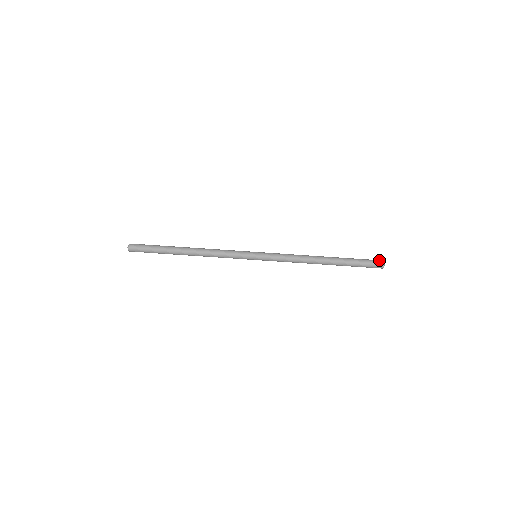
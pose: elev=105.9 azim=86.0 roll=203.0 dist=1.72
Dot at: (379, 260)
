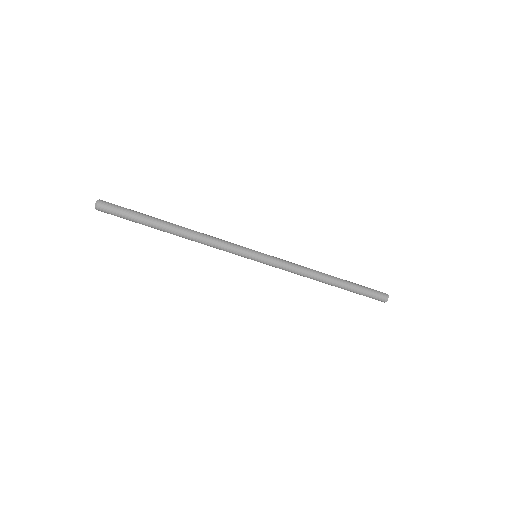
Dot at: (384, 293)
